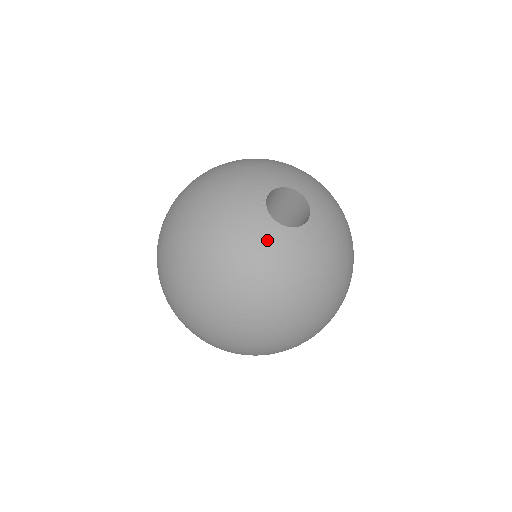
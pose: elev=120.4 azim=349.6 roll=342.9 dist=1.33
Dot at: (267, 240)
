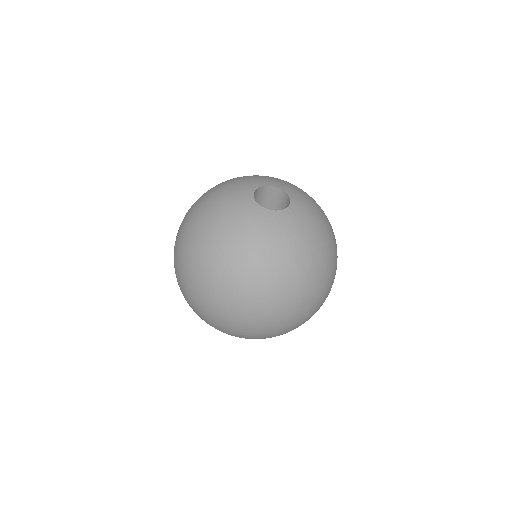
Dot at: (239, 204)
